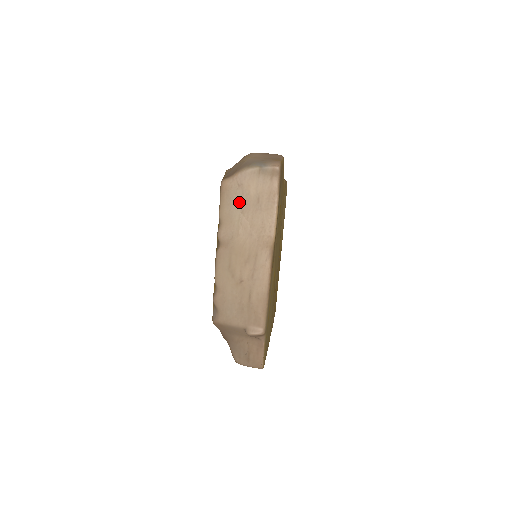
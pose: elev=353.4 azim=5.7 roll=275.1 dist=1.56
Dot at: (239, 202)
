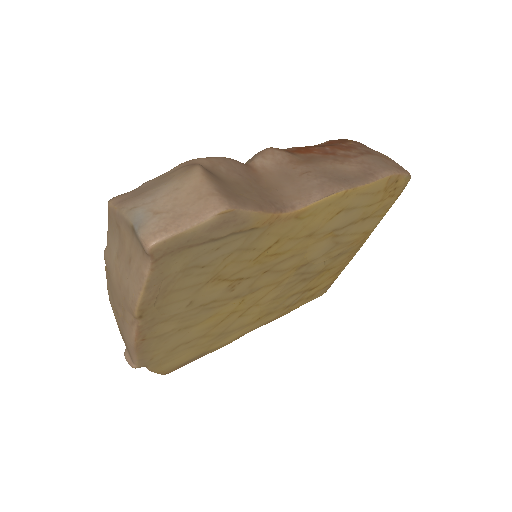
Dot at: (117, 242)
